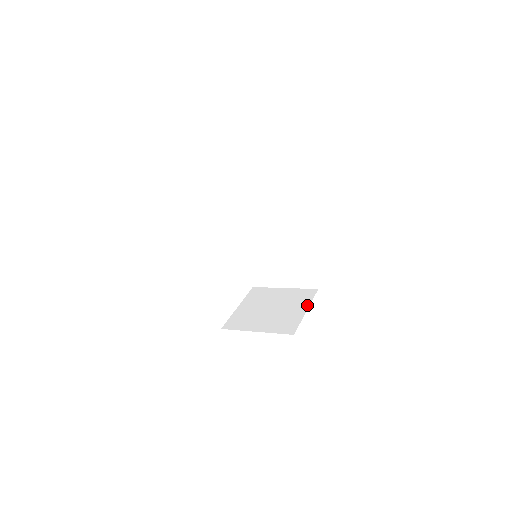
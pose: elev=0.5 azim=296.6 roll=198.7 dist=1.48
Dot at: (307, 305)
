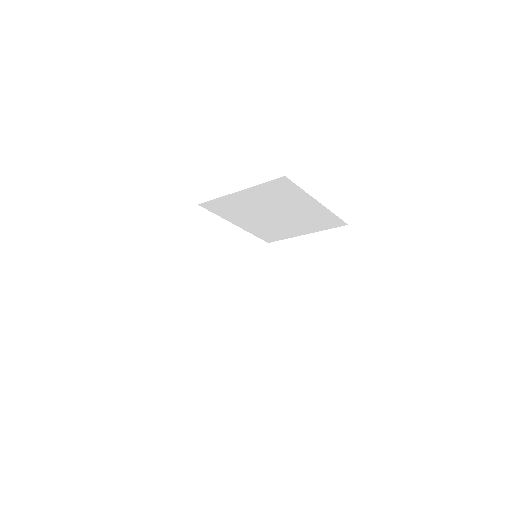
Dot at: (346, 263)
